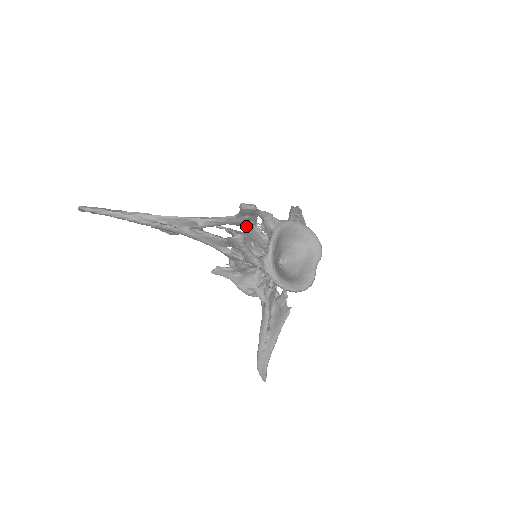
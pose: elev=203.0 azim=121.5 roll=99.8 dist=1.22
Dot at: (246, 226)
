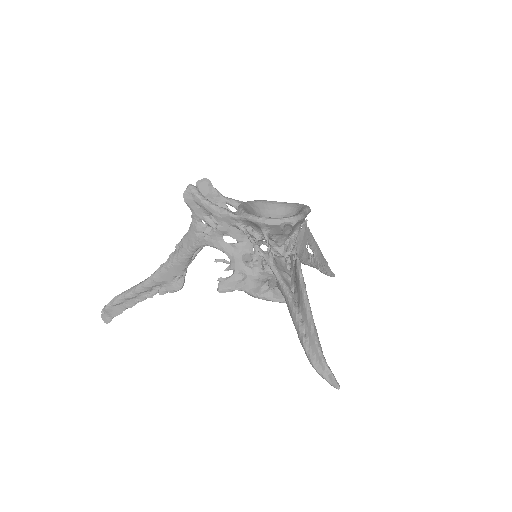
Dot at: occluded
